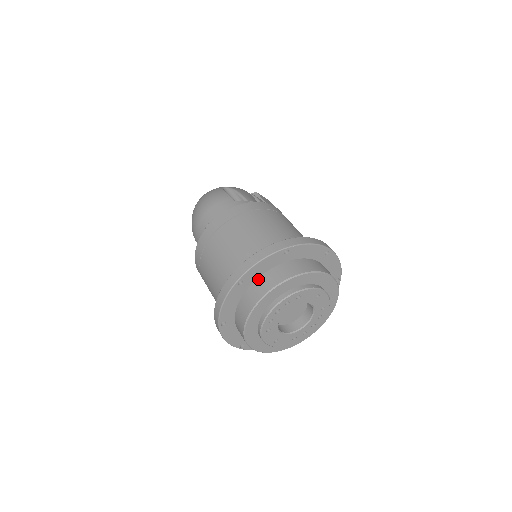
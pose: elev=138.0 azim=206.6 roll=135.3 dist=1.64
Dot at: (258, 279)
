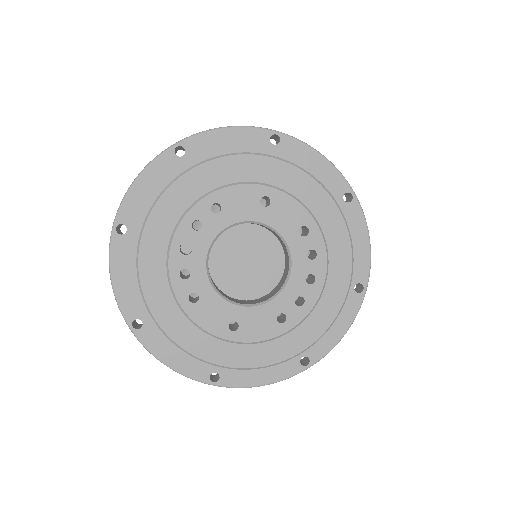
Dot at: occluded
